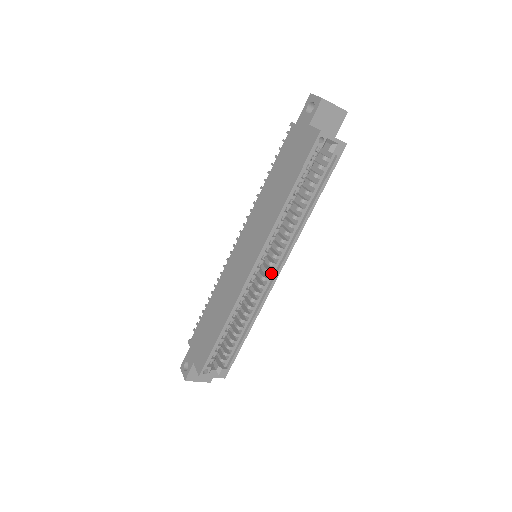
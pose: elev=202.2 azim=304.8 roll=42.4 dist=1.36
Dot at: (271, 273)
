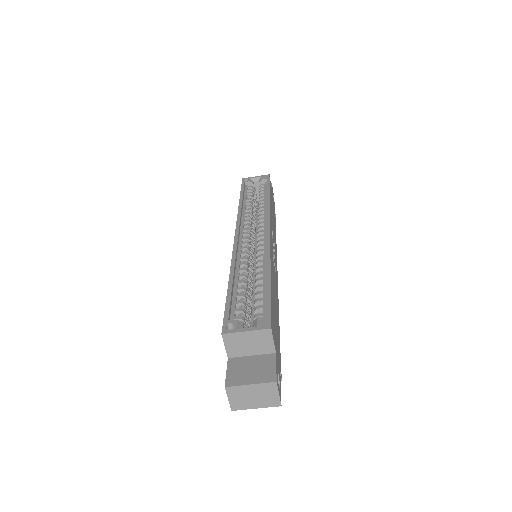
Dot at: (263, 236)
